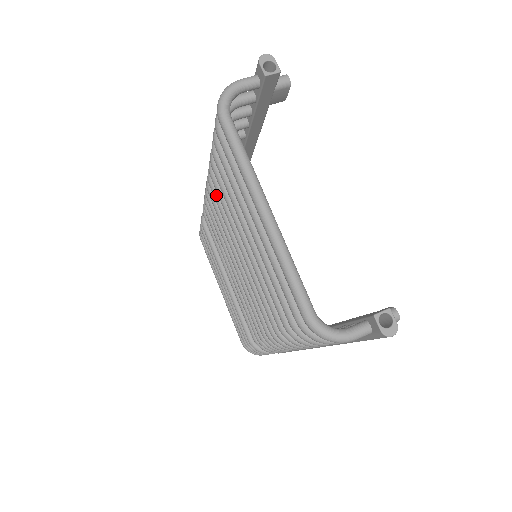
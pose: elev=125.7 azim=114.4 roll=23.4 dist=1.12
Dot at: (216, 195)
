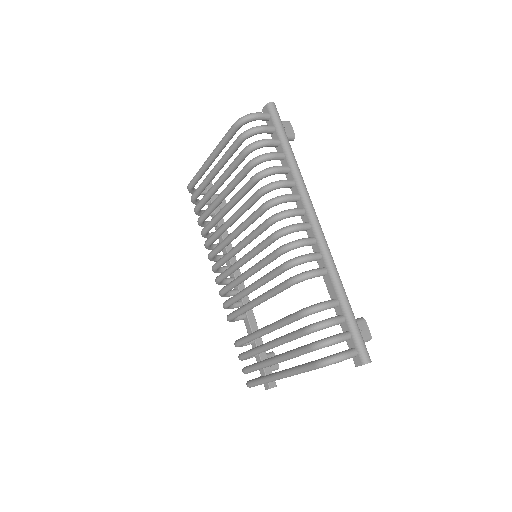
Dot at: (214, 249)
